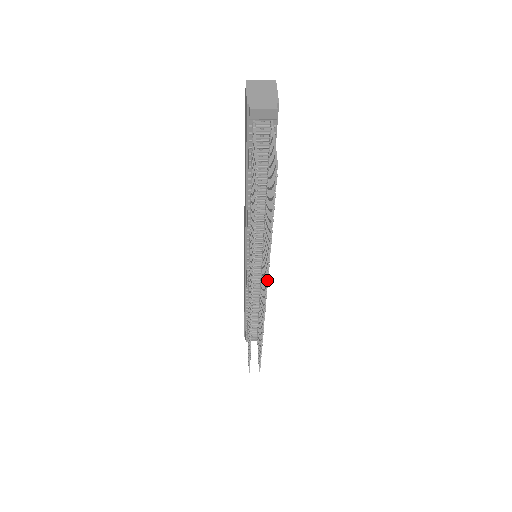
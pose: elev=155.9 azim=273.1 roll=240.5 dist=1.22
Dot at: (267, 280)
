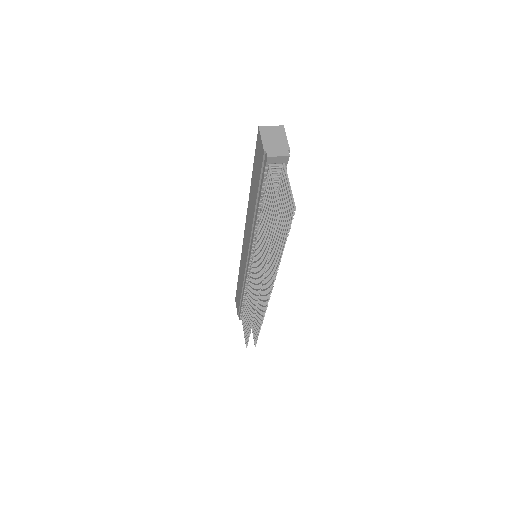
Dot at: (273, 282)
